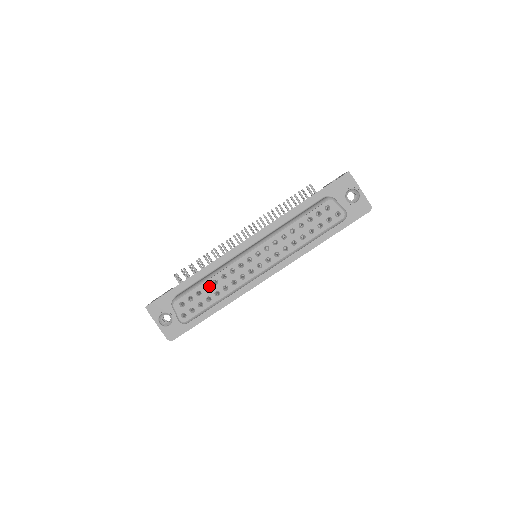
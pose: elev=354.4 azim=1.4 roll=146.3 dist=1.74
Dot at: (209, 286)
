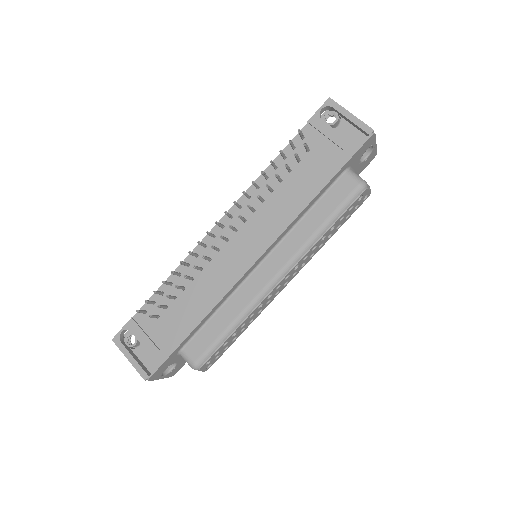
Dot at: (236, 332)
